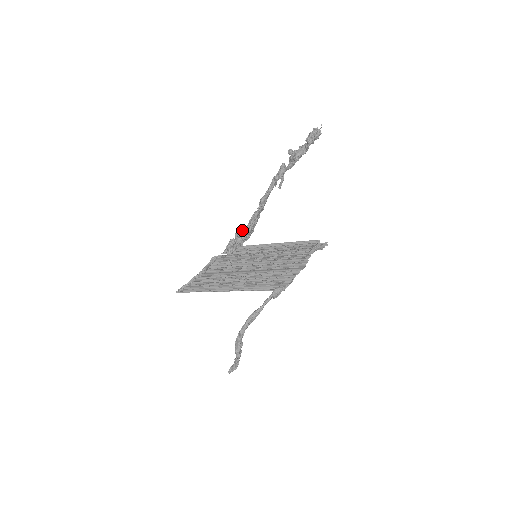
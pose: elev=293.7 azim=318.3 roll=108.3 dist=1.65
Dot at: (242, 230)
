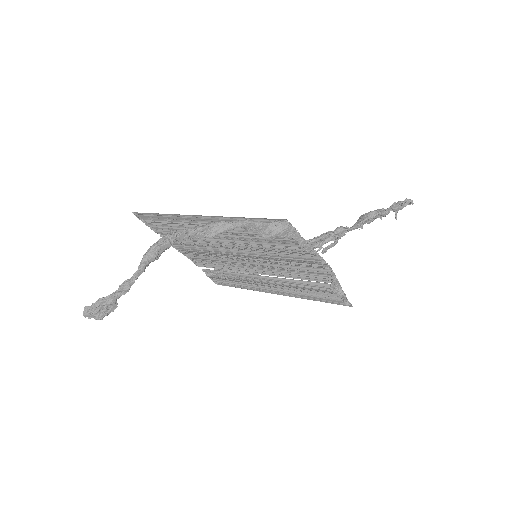
Dot at: occluded
